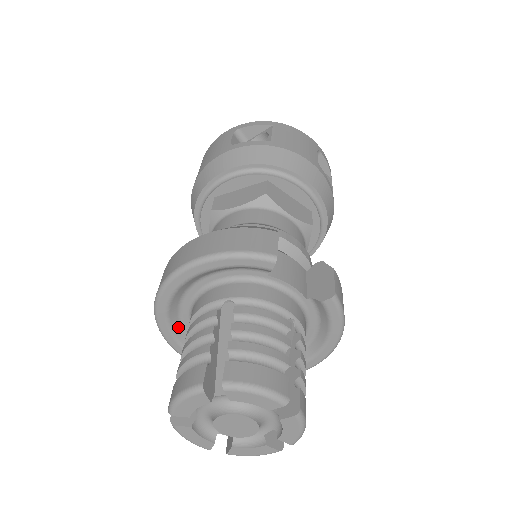
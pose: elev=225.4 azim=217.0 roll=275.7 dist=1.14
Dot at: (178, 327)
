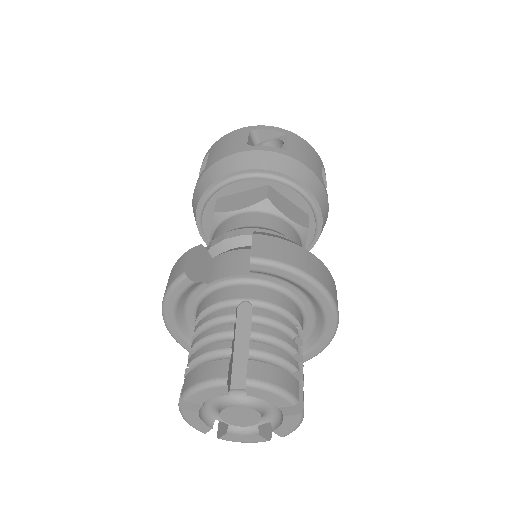
Dot at: occluded
